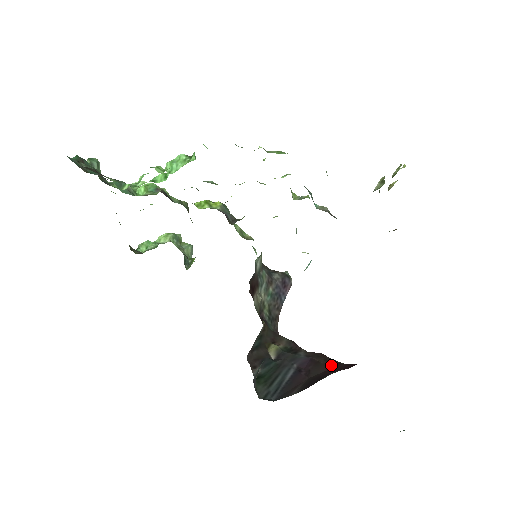
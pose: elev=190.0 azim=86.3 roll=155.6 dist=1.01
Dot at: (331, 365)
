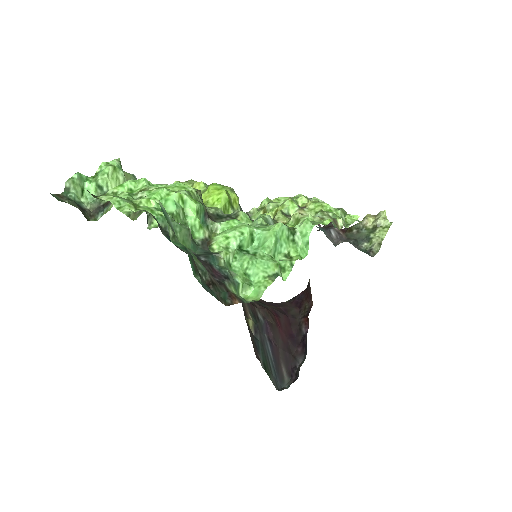
Dot at: (278, 324)
